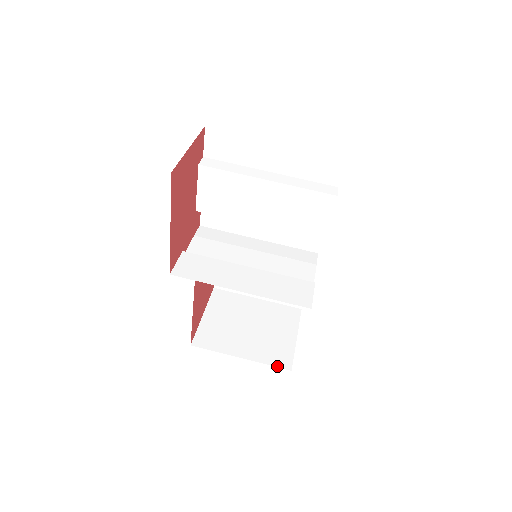
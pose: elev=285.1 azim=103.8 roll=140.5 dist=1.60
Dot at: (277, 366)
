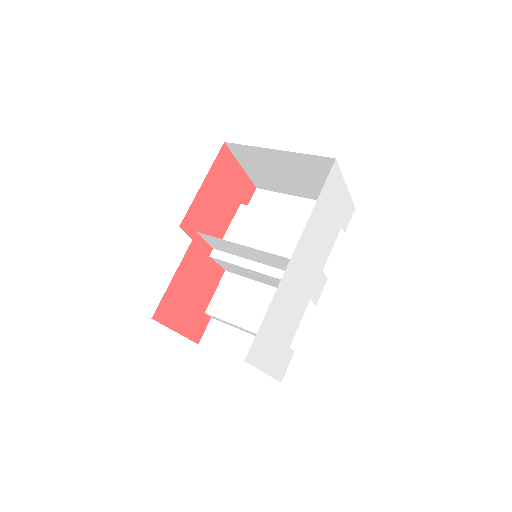
Dot at: occluded
